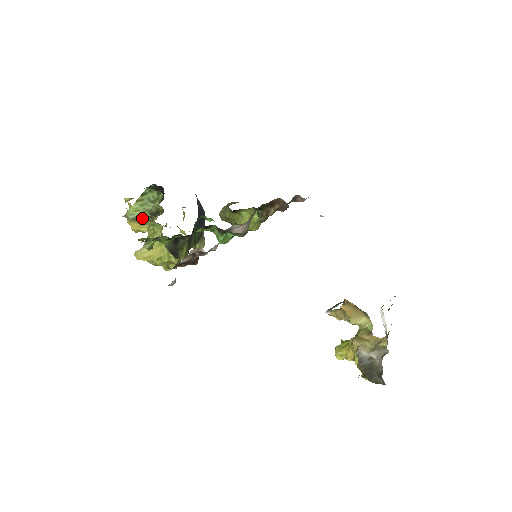
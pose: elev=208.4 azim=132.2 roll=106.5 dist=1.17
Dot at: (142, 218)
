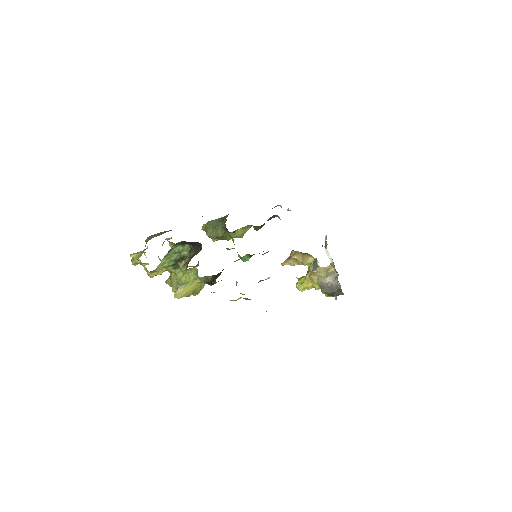
Dot at: (166, 267)
